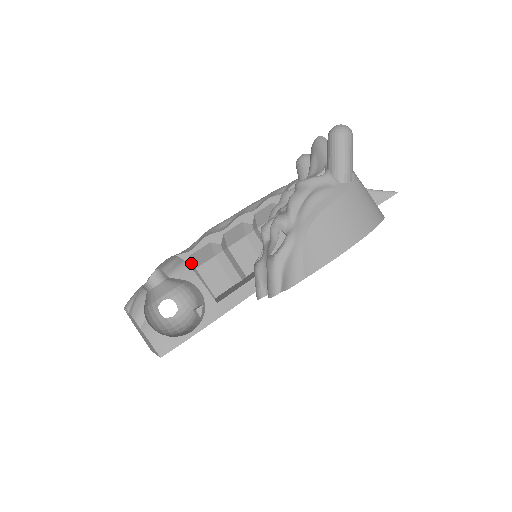
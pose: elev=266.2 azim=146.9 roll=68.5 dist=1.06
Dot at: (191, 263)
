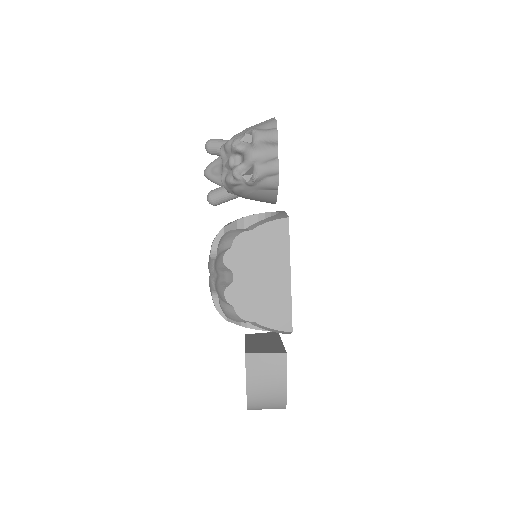
Dot at: occluded
